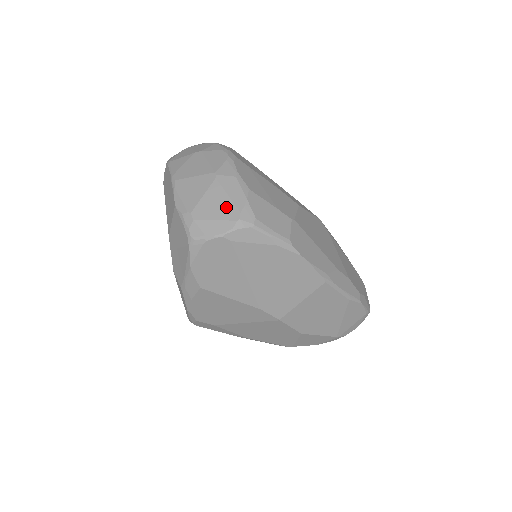
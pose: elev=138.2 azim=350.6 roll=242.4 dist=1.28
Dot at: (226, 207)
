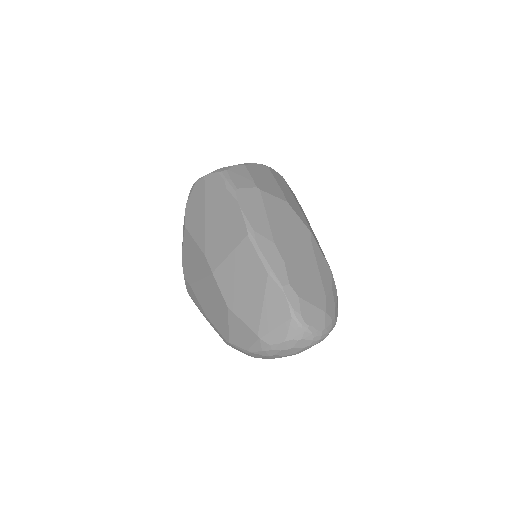
Dot at: occluded
